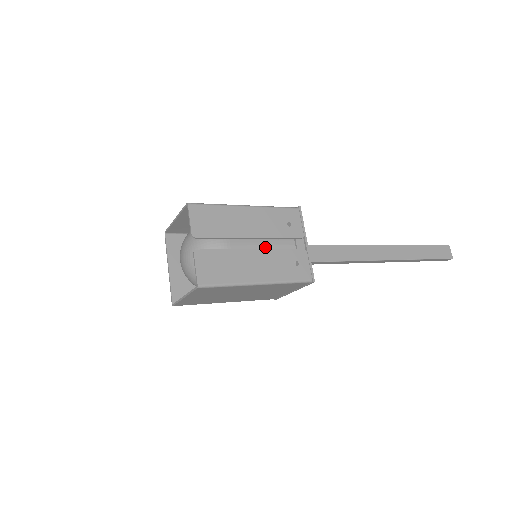
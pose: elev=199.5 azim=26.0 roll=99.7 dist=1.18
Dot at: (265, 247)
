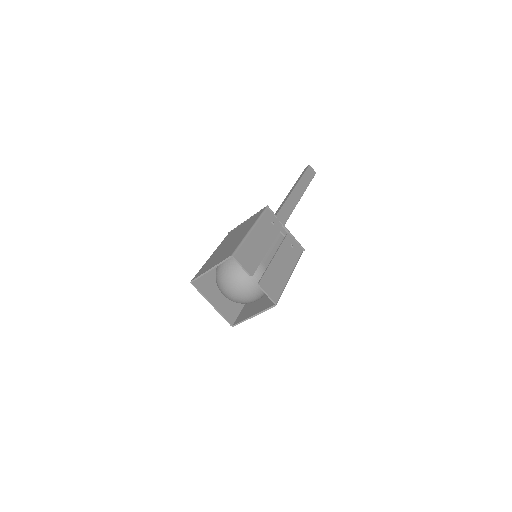
Dot at: (274, 249)
